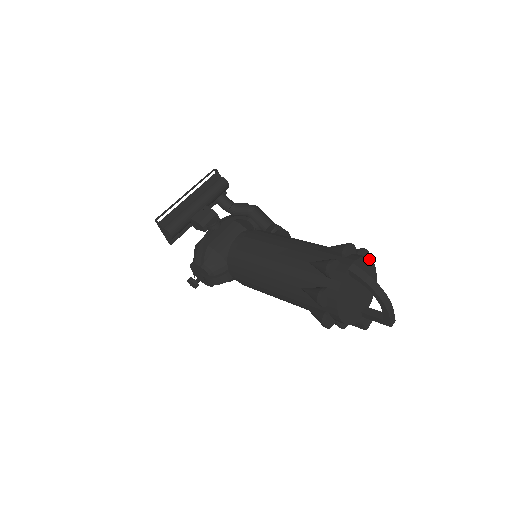
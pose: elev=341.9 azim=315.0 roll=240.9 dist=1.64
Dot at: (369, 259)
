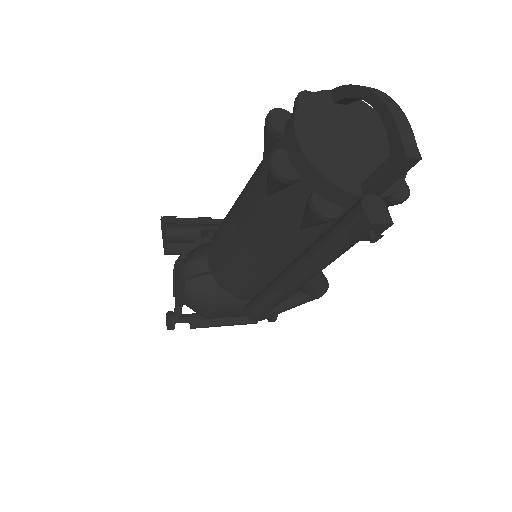
Dot at: occluded
